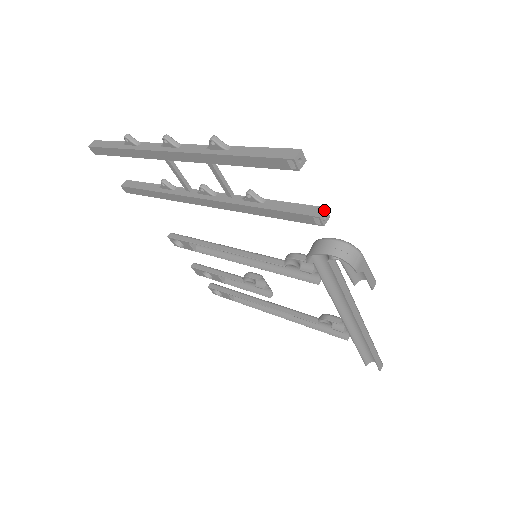
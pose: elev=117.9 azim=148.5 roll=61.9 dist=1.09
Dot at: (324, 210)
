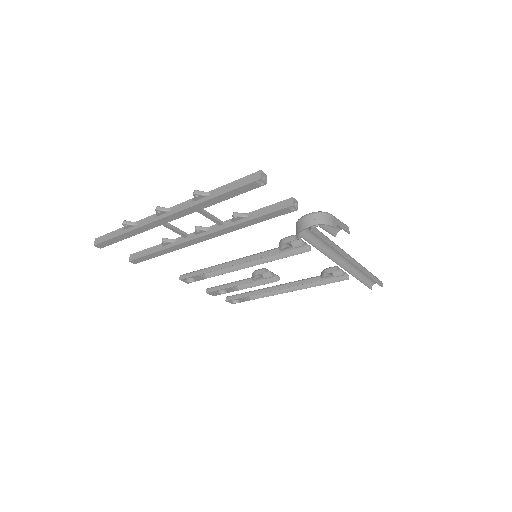
Dot at: (292, 200)
